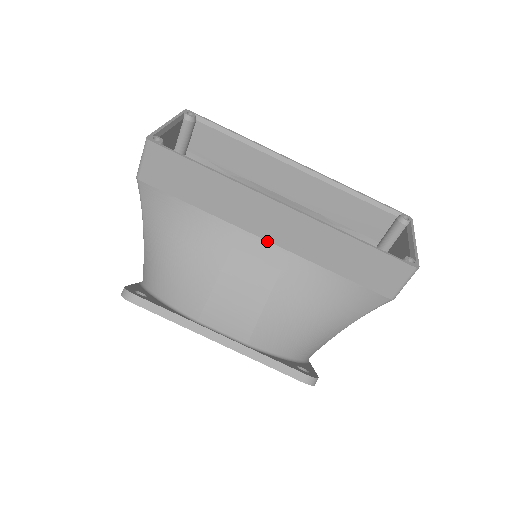
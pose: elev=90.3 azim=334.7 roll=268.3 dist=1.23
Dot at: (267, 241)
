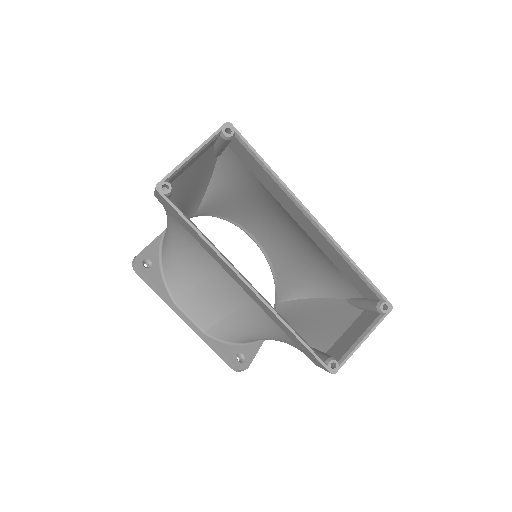
Dot at: (240, 285)
